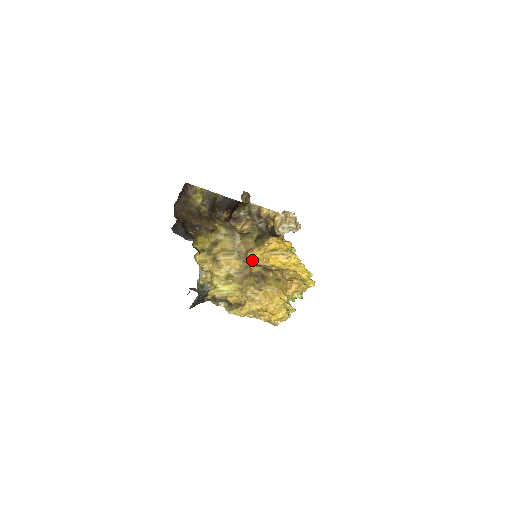
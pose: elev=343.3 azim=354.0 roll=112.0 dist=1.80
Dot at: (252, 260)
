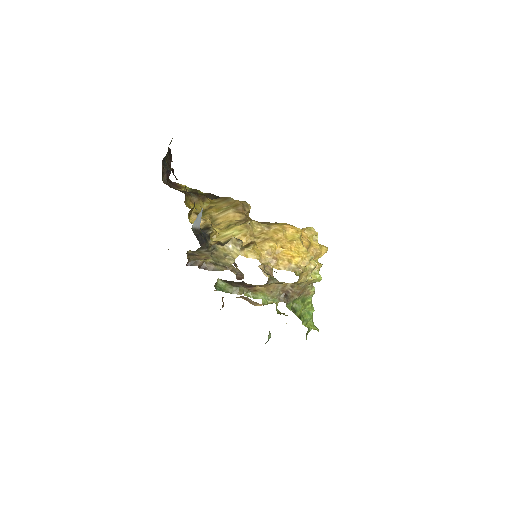
Dot at: occluded
